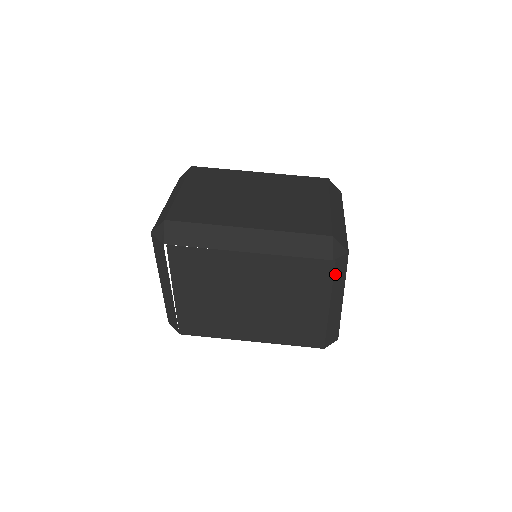
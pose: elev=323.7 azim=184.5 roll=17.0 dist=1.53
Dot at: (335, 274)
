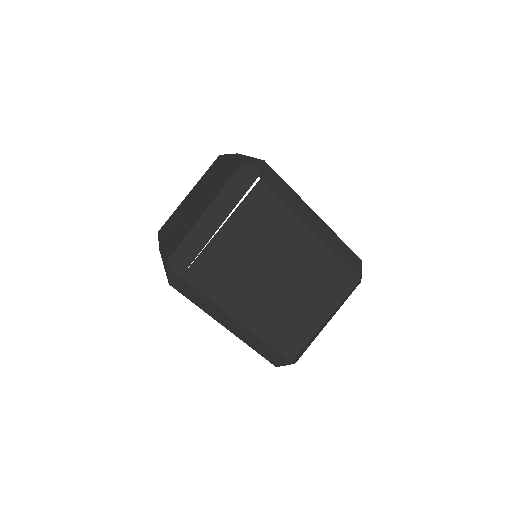
Dot at: (349, 292)
